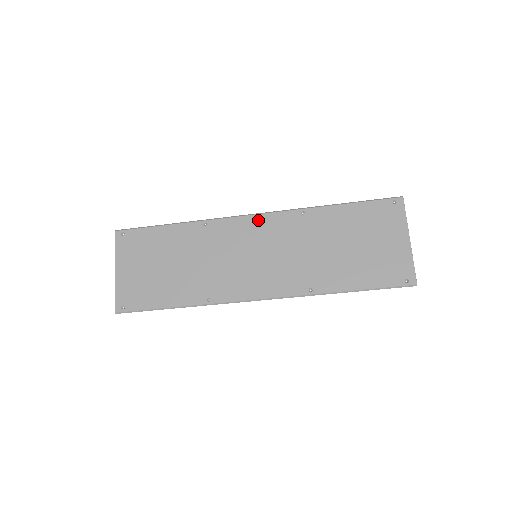
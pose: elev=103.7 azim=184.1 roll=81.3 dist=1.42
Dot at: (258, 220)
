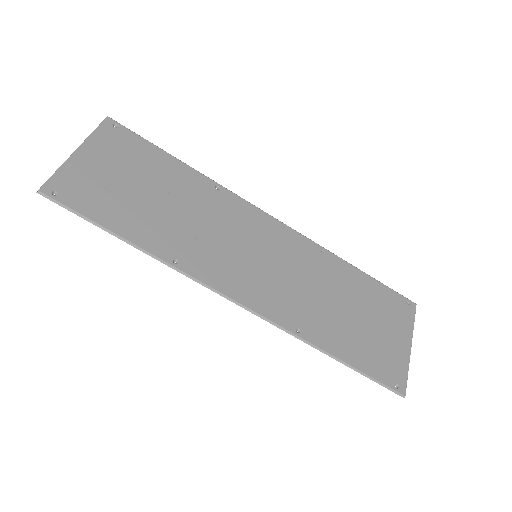
Dot at: (276, 225)
